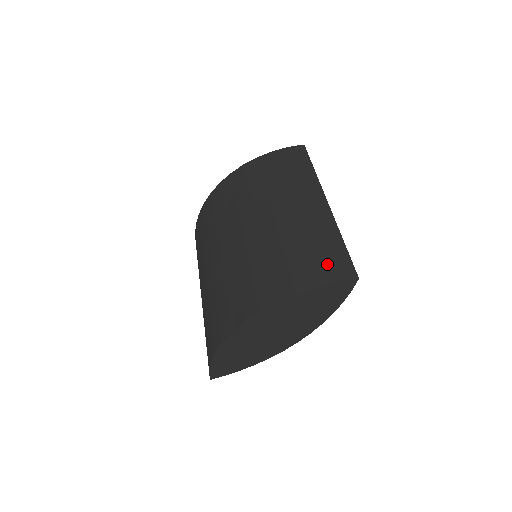
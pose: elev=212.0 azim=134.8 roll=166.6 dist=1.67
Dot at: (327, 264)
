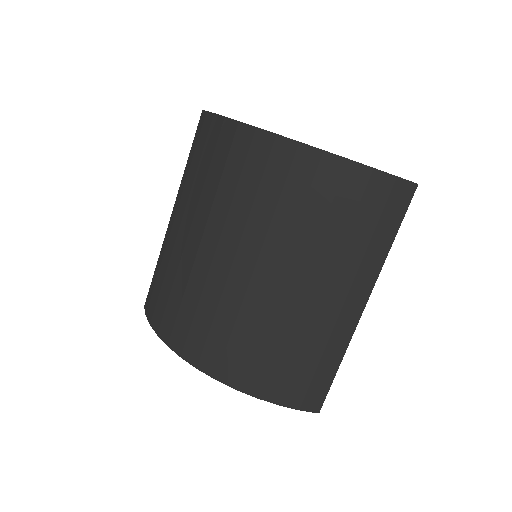
Dot at: (304, 387)
